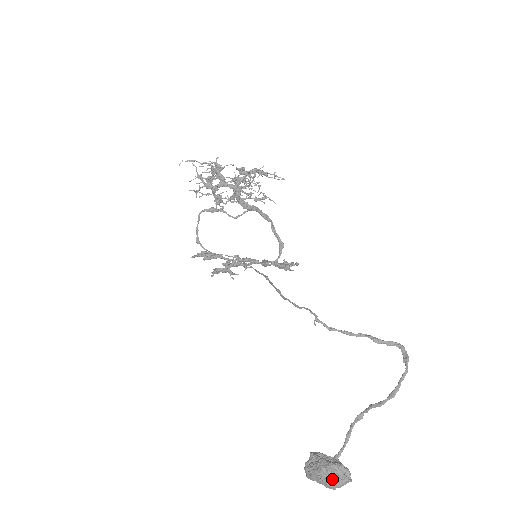
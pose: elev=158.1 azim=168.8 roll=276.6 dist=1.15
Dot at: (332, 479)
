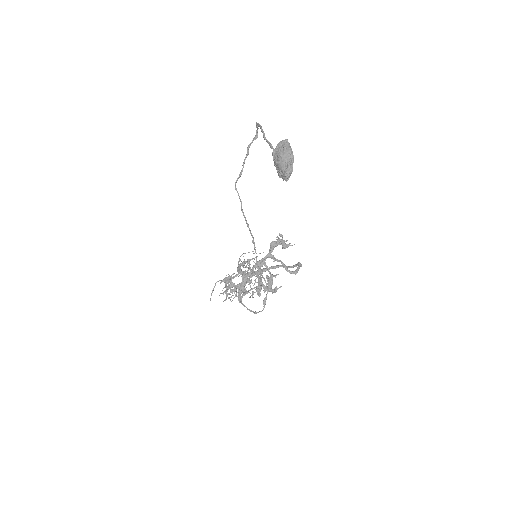
Dot at: (278, 151)
